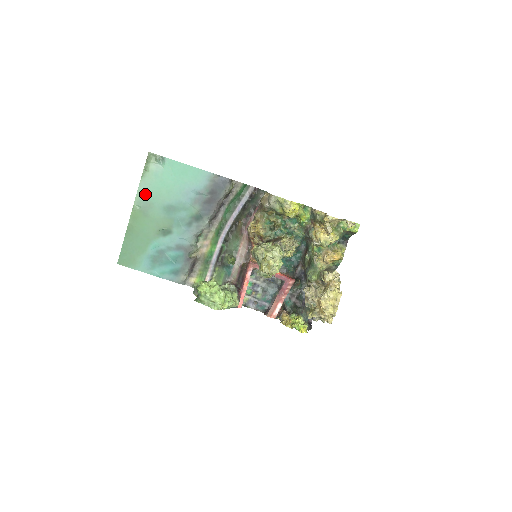
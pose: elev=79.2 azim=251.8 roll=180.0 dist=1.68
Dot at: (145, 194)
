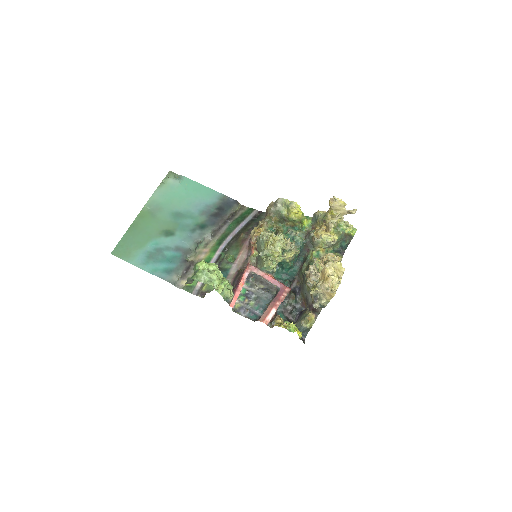
Dot at: (158, 200)
